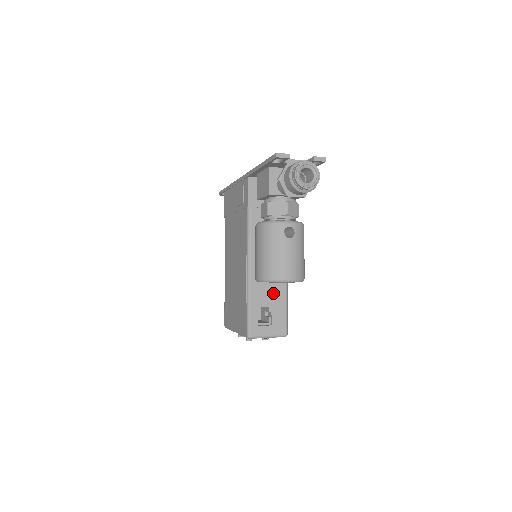
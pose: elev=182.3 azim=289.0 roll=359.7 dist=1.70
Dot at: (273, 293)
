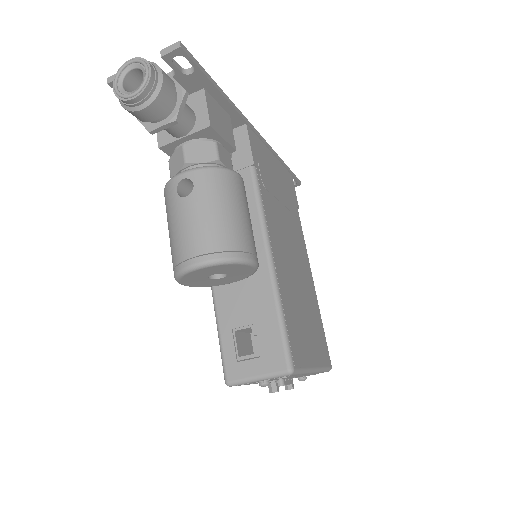
Dot at: (252, 302)
